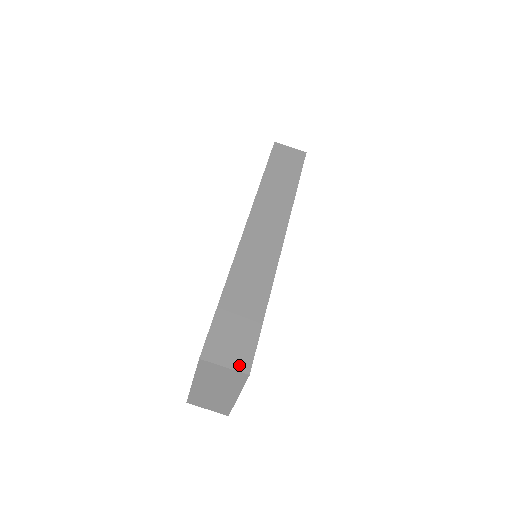
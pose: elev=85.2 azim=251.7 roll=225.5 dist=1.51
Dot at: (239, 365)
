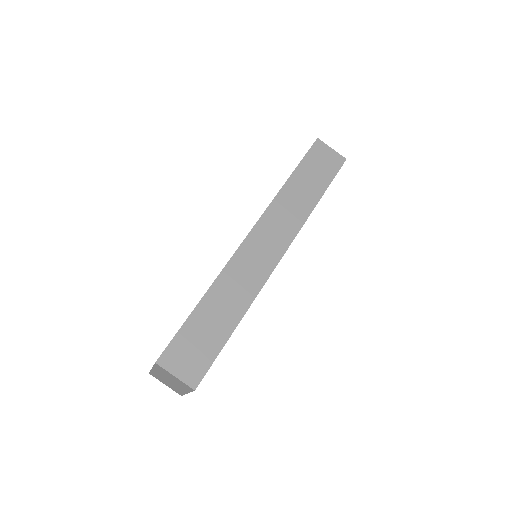
Dot at: (189, 378)
